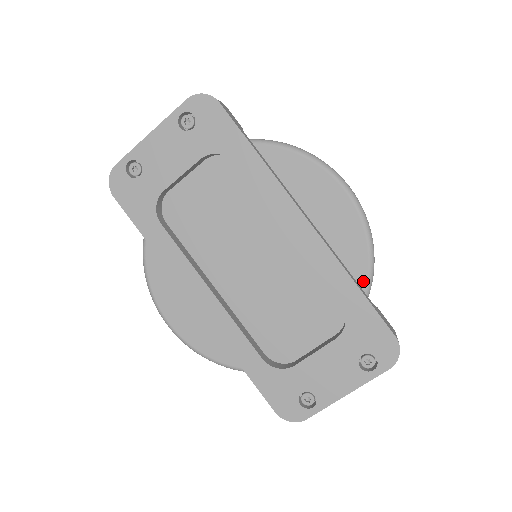
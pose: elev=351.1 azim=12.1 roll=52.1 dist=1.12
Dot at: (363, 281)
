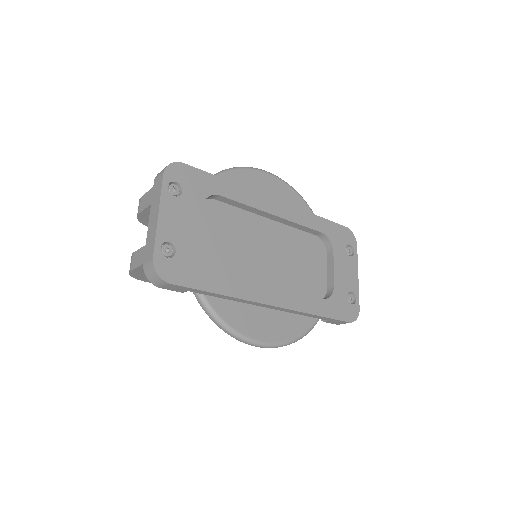
Dot at: occluded
